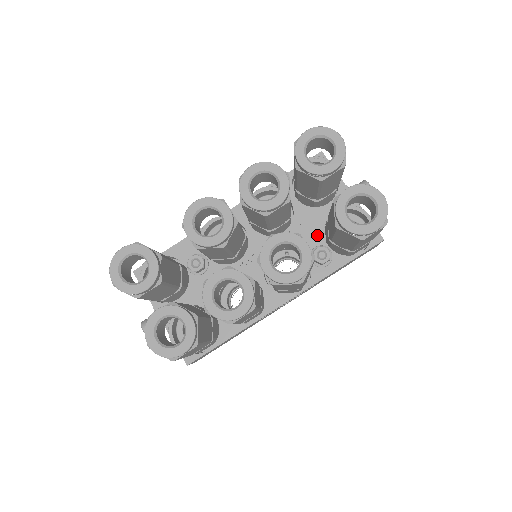
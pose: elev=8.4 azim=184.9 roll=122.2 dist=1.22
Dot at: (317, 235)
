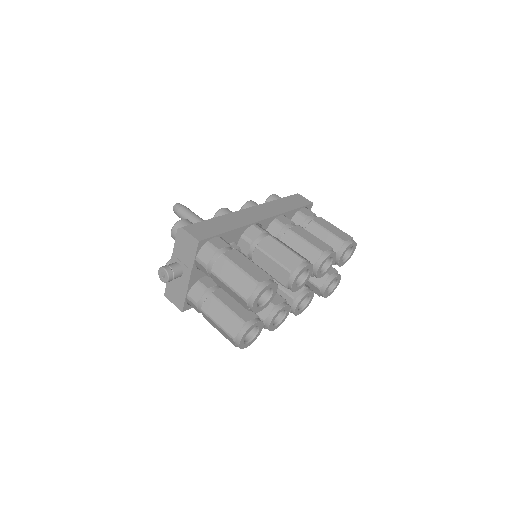
Dot at: occluded
